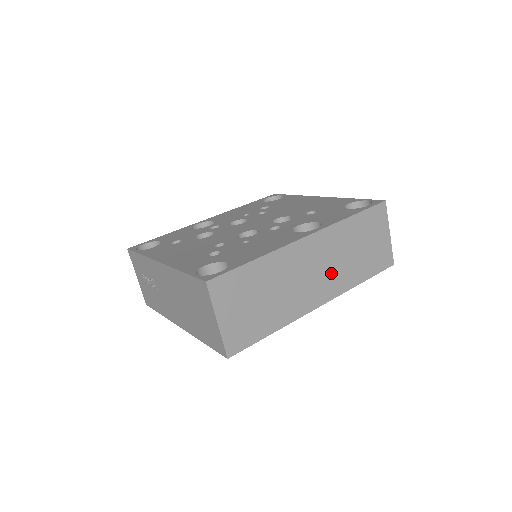
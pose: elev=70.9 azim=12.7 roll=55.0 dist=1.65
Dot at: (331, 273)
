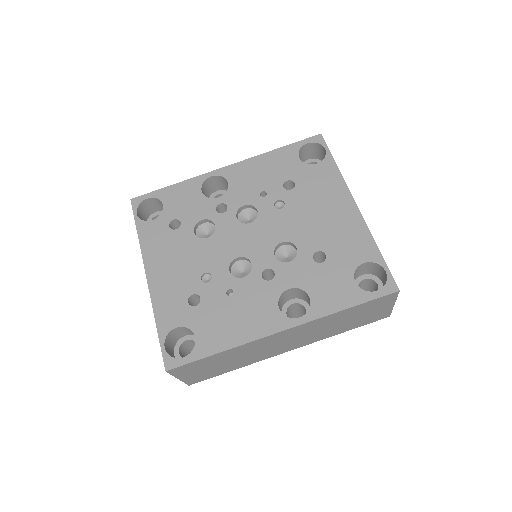
Dot at: (306, 337)
